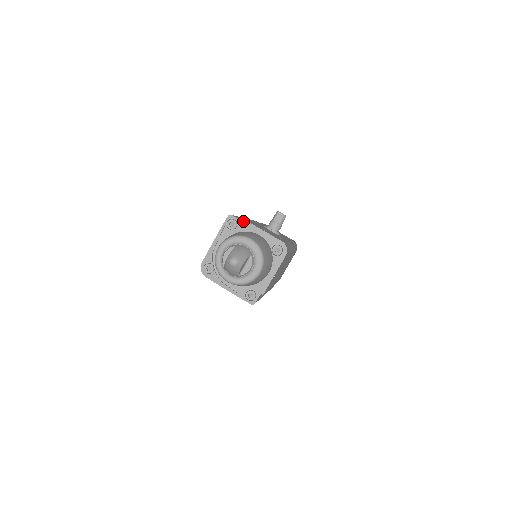
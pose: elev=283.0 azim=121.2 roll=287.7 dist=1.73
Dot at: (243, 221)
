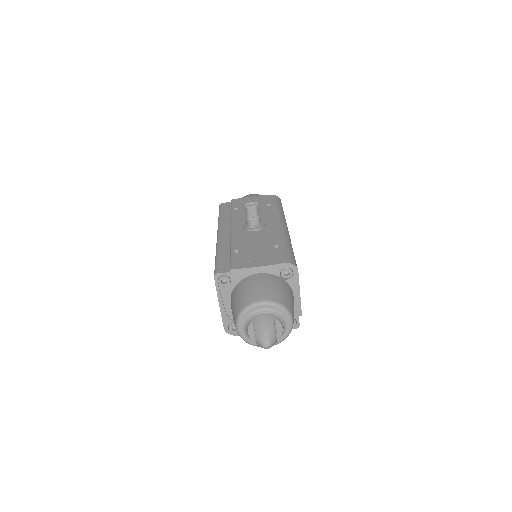
Dot at: (233, 272)
